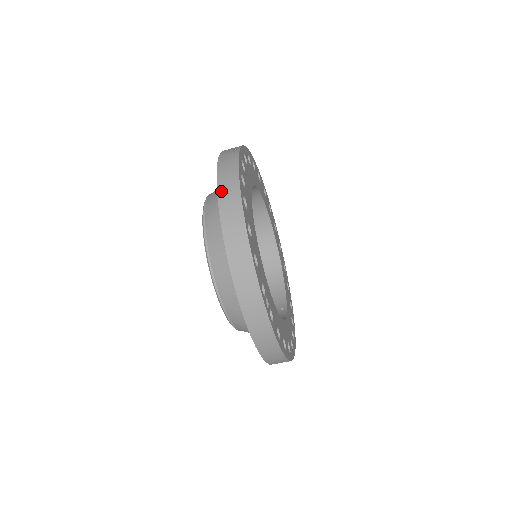
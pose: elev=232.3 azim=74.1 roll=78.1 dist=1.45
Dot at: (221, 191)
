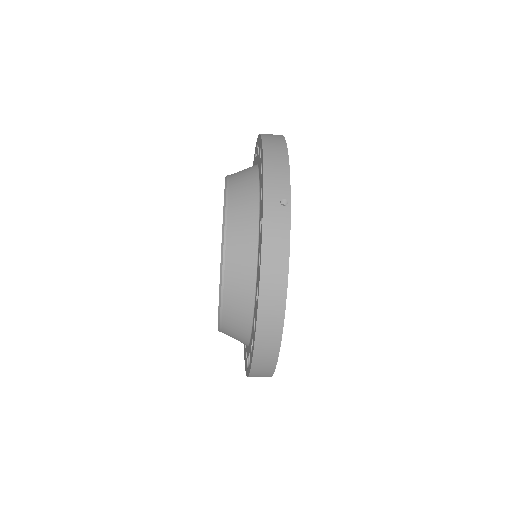
Dot at: (264, 291)
